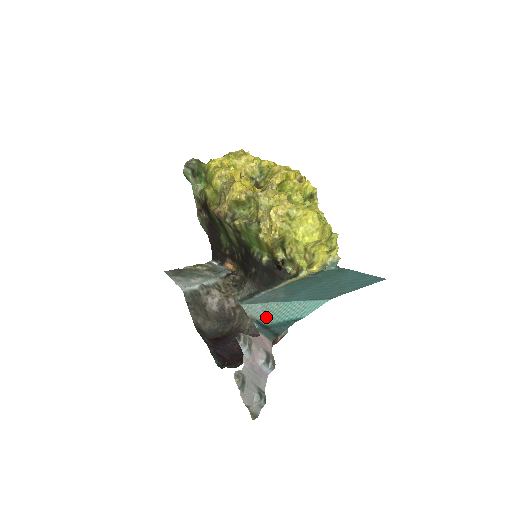
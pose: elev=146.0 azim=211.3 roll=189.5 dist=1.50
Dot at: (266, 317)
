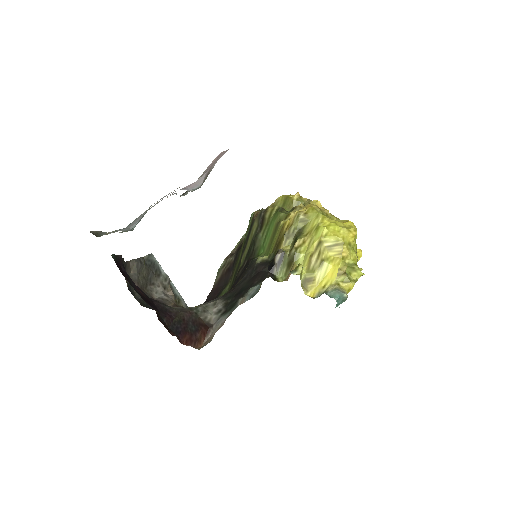
Dot at: occluded
